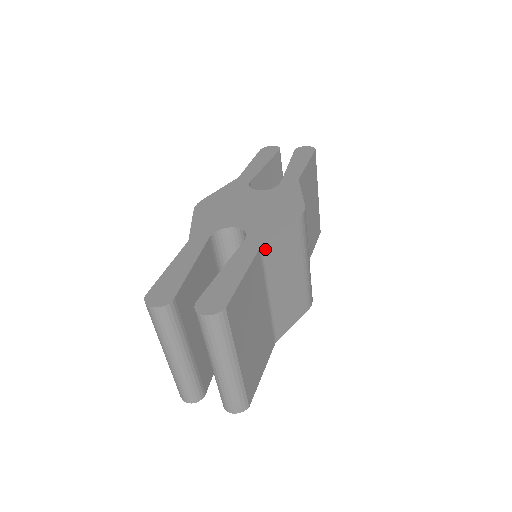
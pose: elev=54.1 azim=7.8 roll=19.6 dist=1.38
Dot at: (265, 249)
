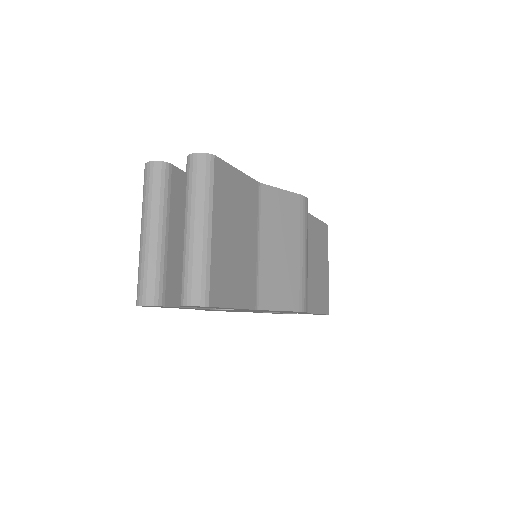
Dot at: (264, 190)
